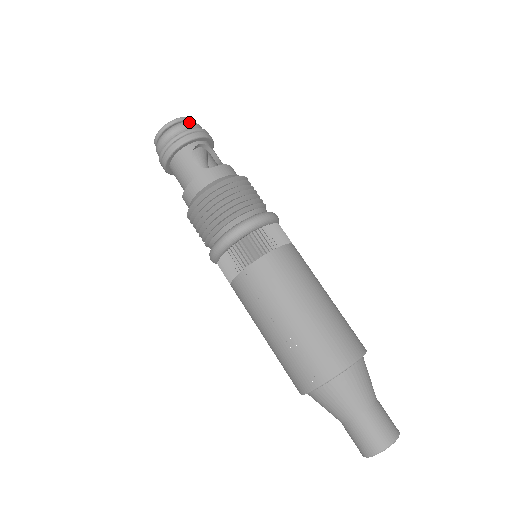
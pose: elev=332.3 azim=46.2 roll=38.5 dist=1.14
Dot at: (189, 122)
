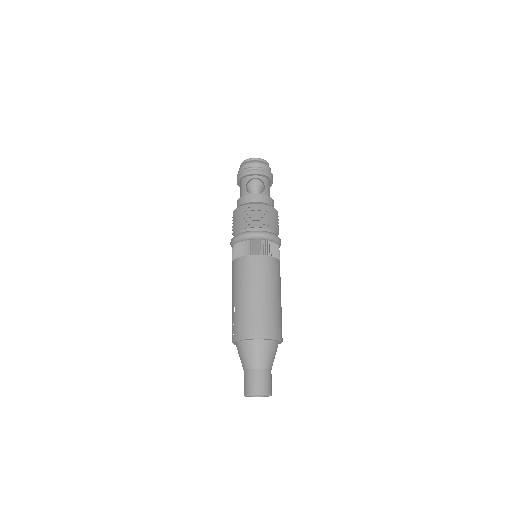
Dot at: (257, 162)
